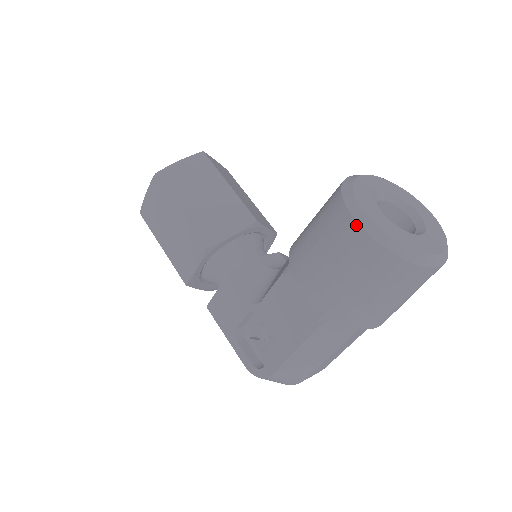
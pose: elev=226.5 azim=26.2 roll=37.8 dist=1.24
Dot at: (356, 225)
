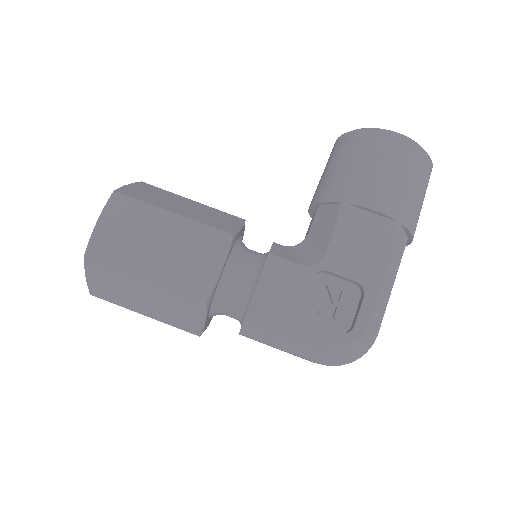
Dot at: (395, 136)
